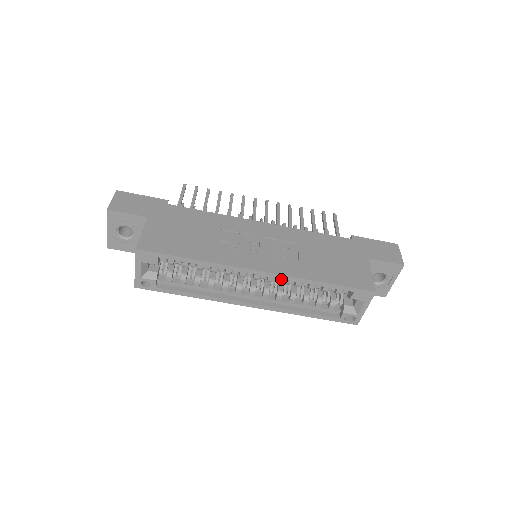
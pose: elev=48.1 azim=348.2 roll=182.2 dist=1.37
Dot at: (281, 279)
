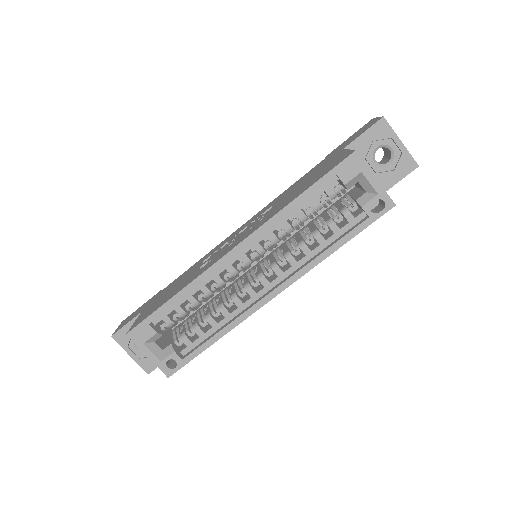
Dot at: occluded
